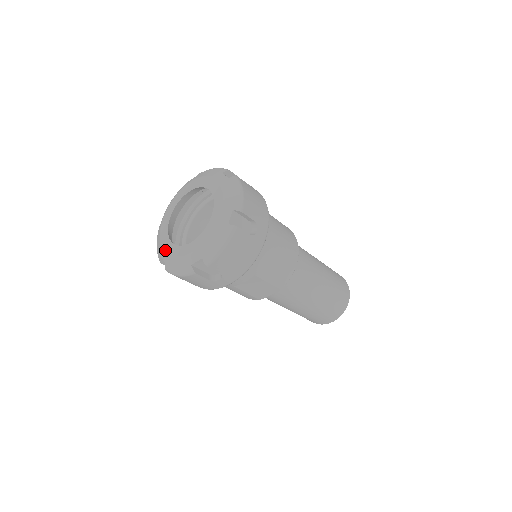
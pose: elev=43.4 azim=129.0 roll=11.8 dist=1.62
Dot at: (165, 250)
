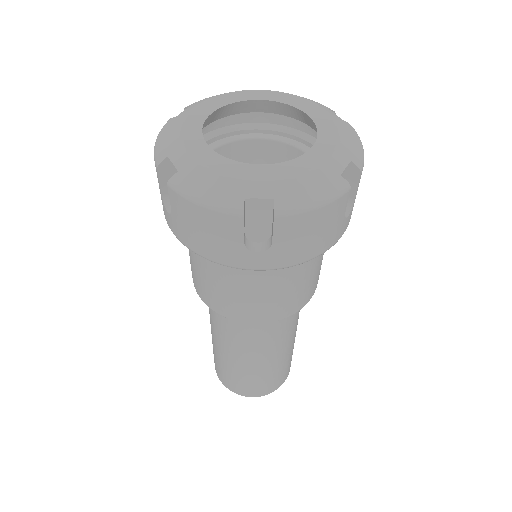
Dot at: (190, 151)
